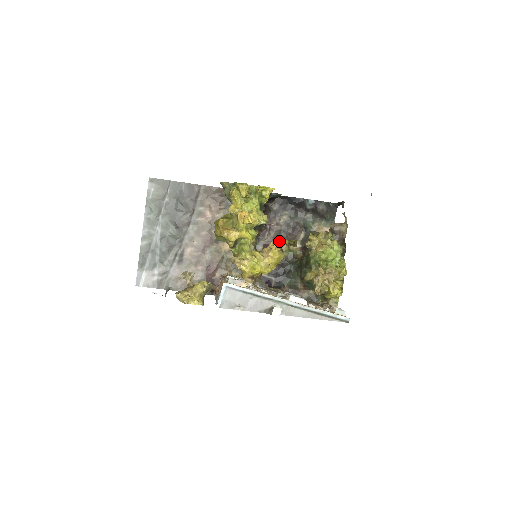
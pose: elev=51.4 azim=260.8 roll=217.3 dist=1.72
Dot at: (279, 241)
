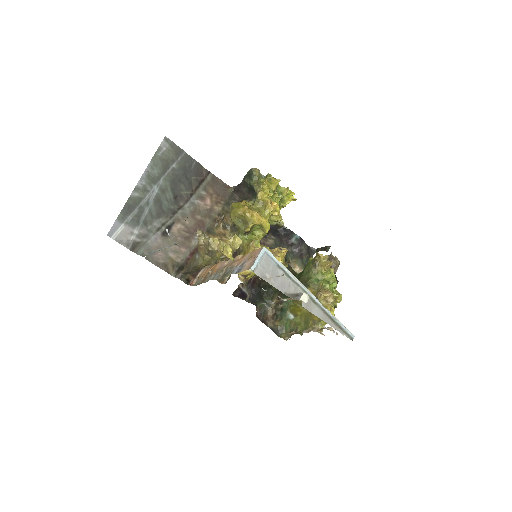
Dot at: occluded
